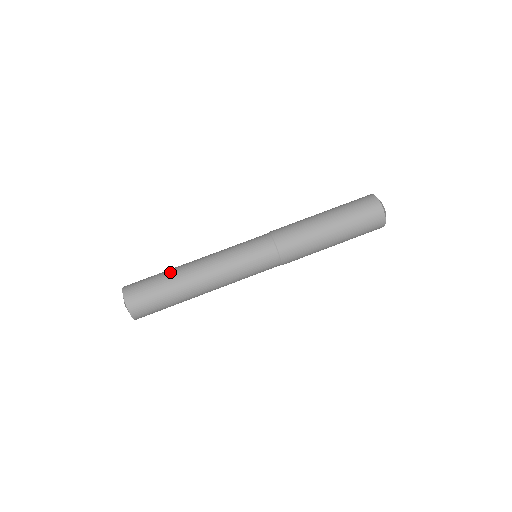
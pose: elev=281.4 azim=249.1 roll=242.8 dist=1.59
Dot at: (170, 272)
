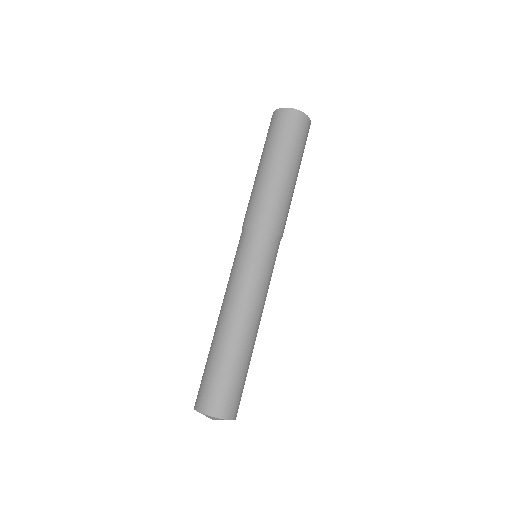
Dot at: (210, 348)
